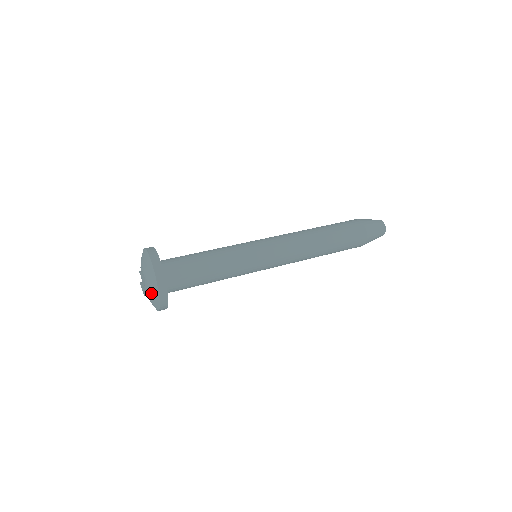
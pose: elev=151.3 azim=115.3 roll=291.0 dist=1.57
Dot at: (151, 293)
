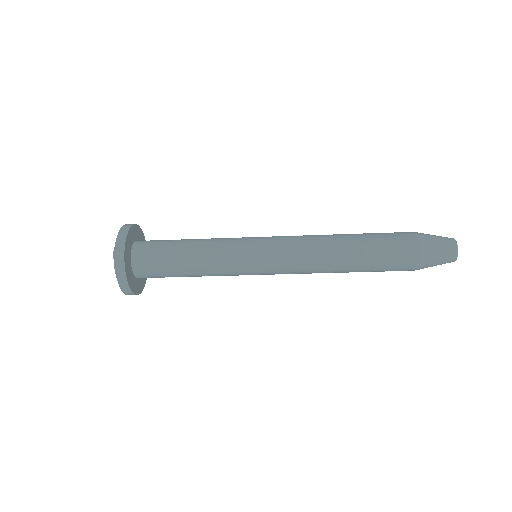
Dot at: occluded
